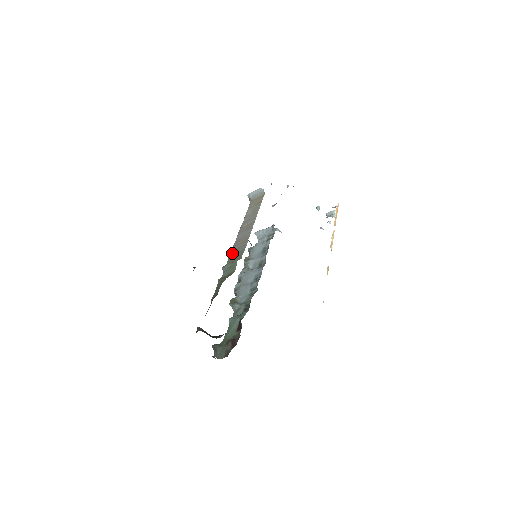
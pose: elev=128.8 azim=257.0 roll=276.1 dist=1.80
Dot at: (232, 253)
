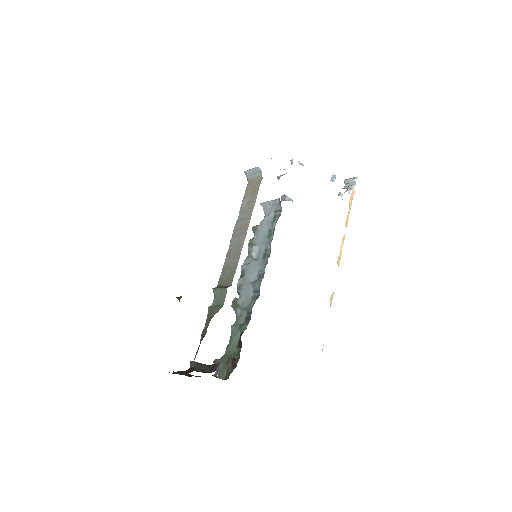
Dot at: (224, 269)
